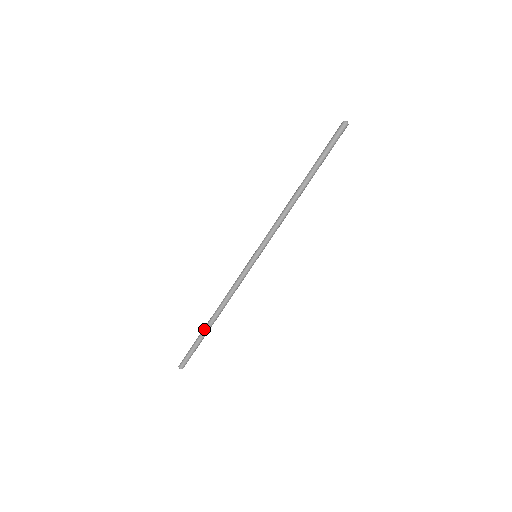
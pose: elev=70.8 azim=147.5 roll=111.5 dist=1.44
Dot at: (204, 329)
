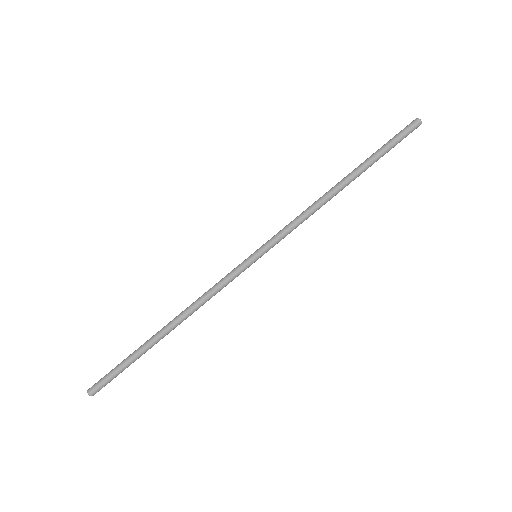
Dot at: (147, 341)
